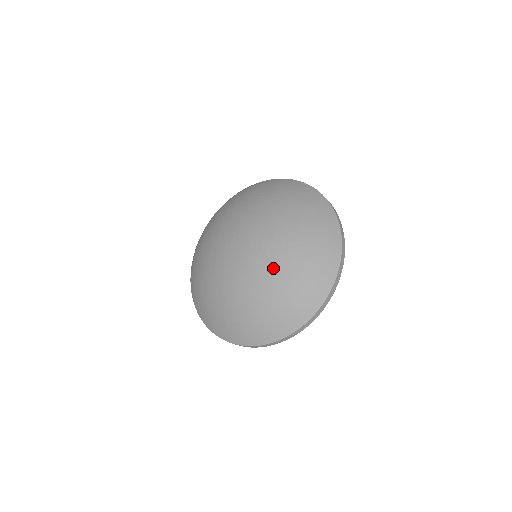
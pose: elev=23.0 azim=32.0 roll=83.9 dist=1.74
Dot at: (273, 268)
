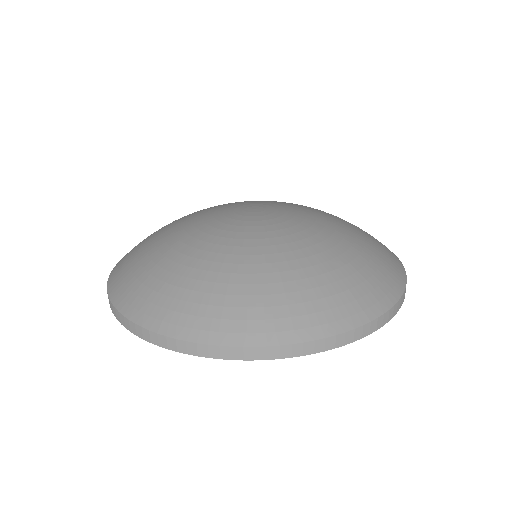
Dot at: (326, 217)
